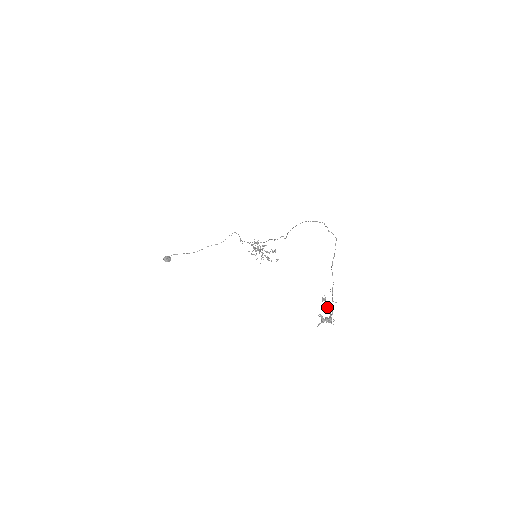
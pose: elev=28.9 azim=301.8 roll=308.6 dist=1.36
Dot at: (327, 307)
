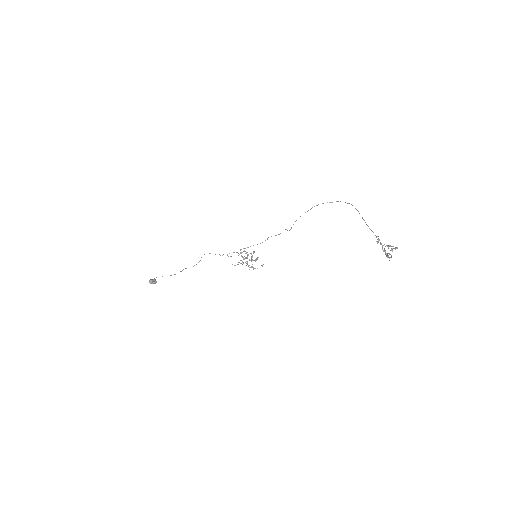
Dot at: occluded
